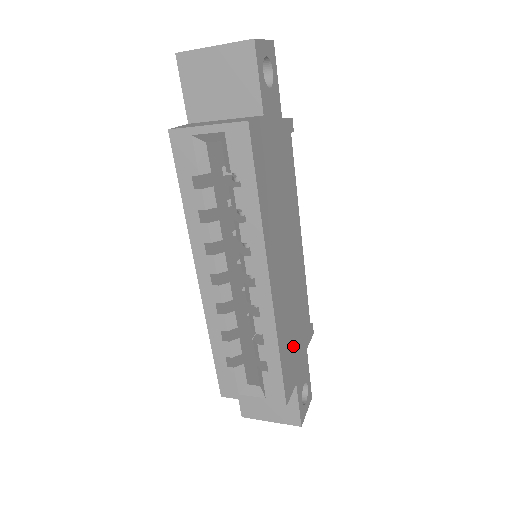
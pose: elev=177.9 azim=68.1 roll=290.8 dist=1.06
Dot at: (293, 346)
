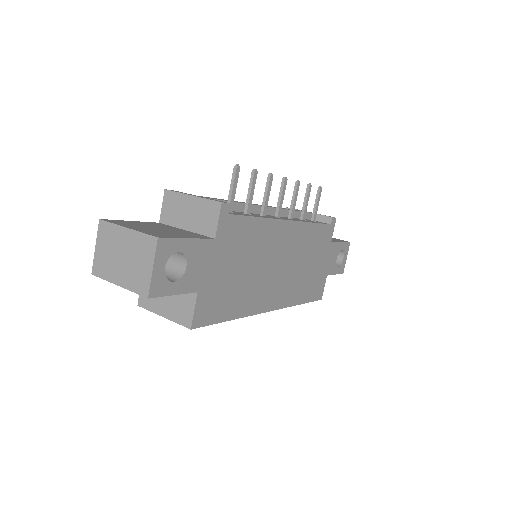
Dot at: (314, 274)
